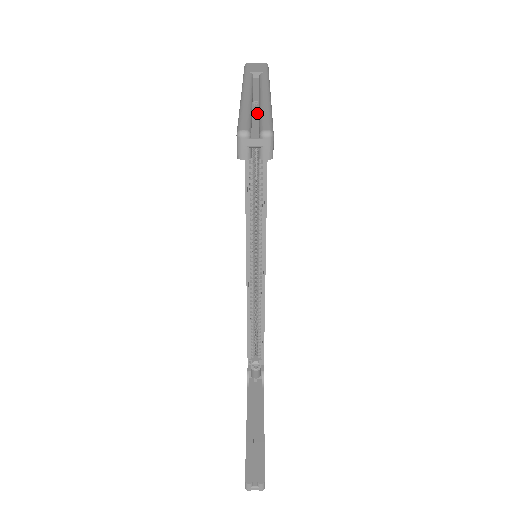
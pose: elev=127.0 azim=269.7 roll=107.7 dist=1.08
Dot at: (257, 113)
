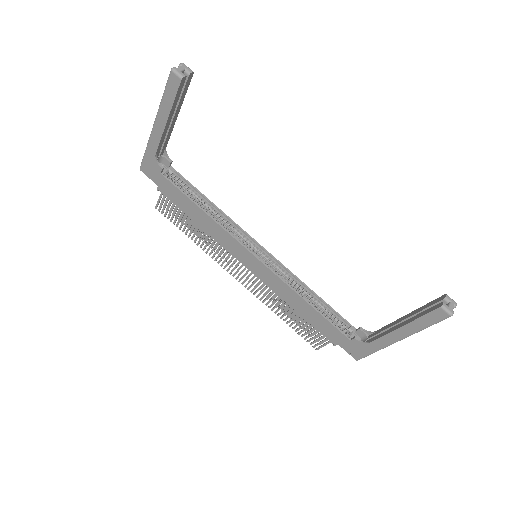
Dot at: occluded
